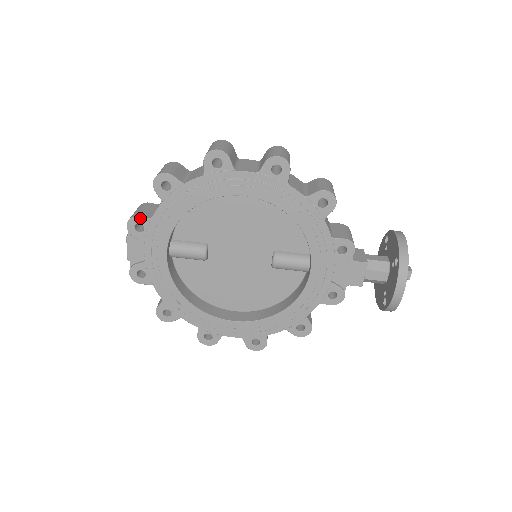
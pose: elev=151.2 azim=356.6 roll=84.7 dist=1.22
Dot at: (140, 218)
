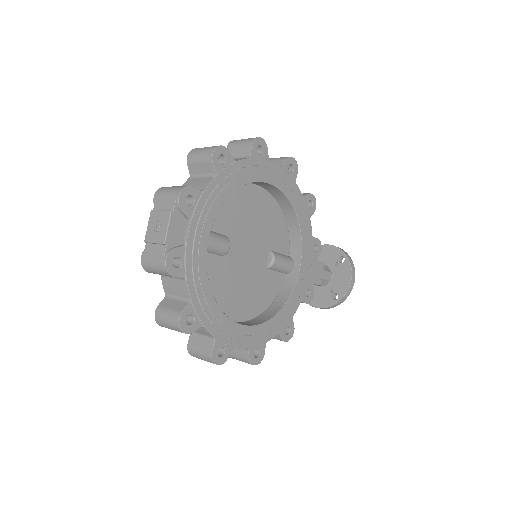
Dot at: (193, 189)
